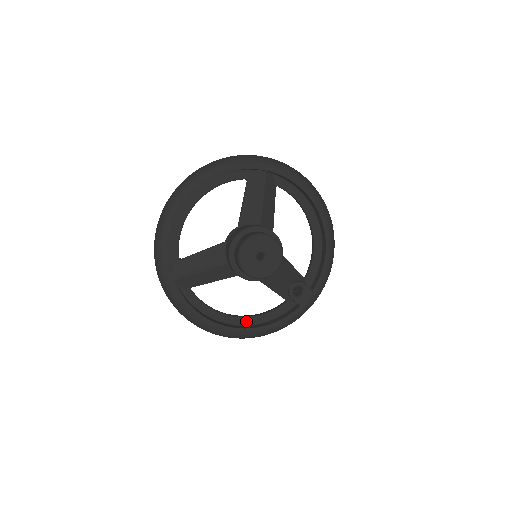
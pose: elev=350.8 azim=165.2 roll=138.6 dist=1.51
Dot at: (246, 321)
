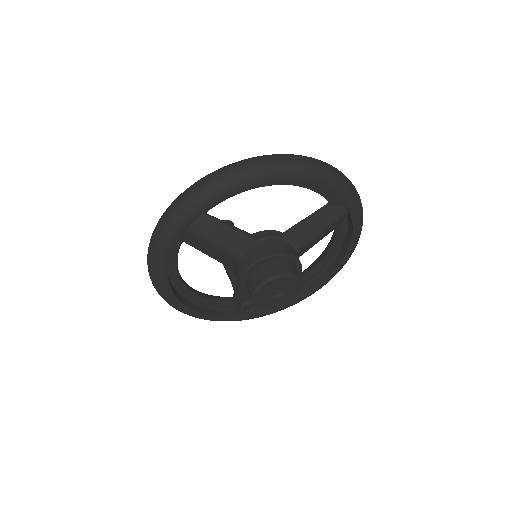
Dot at: (189, 295)
